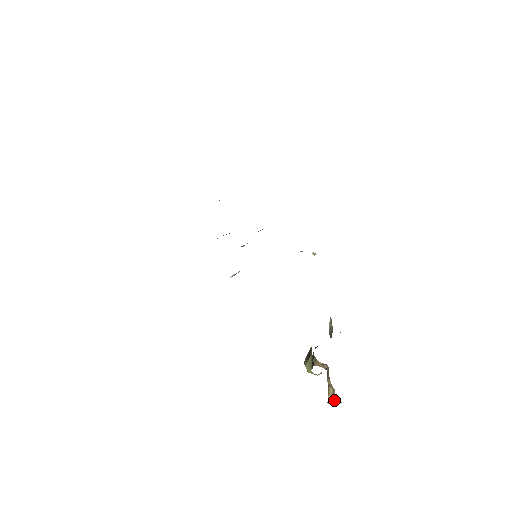
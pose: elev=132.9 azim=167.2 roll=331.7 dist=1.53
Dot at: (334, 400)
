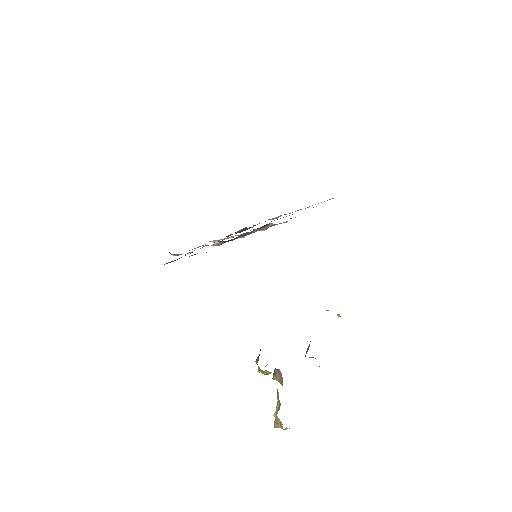
Dot at: (280, 423)
